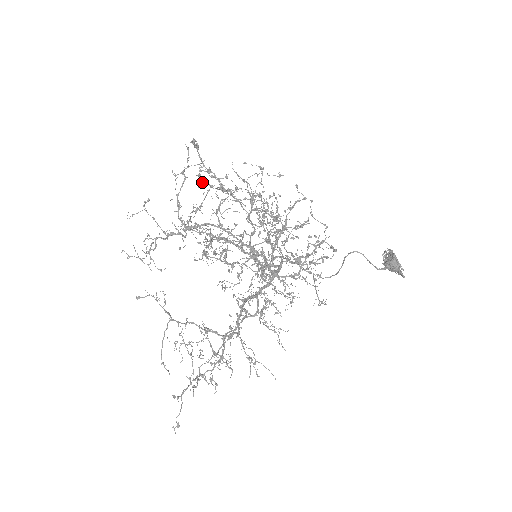
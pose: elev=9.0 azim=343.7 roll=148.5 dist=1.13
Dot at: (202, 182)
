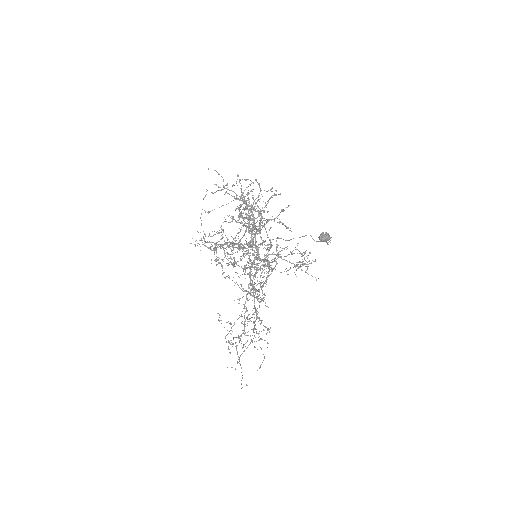
Dot at: occluded
